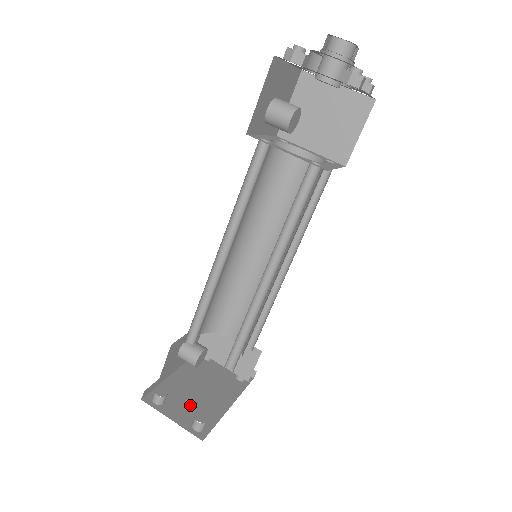
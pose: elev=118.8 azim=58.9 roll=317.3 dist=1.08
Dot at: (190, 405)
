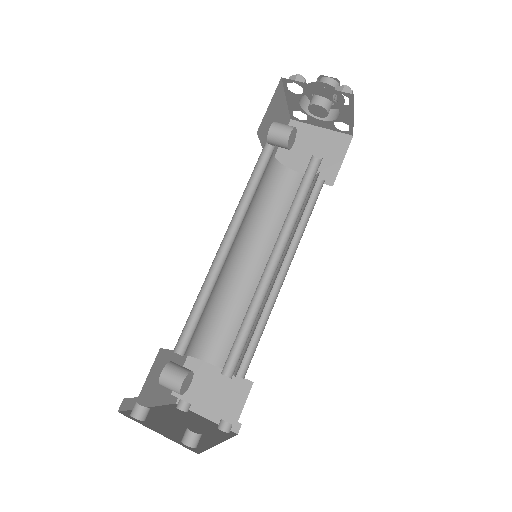
Dot at: (175, 430)
